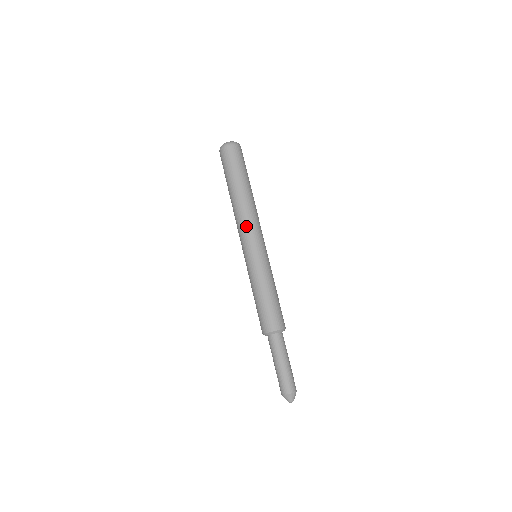
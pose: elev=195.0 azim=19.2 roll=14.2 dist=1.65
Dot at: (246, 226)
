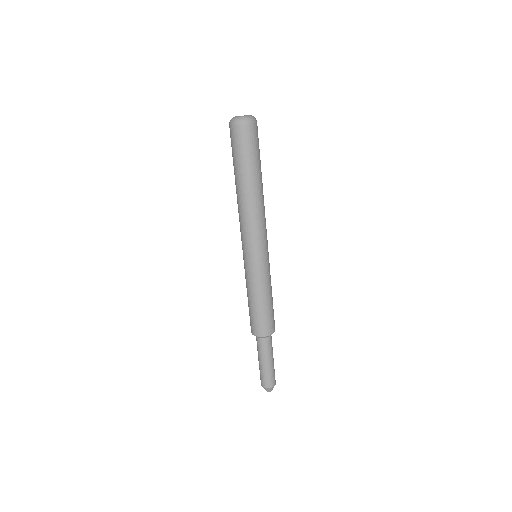
Dot at: (240, 227)
